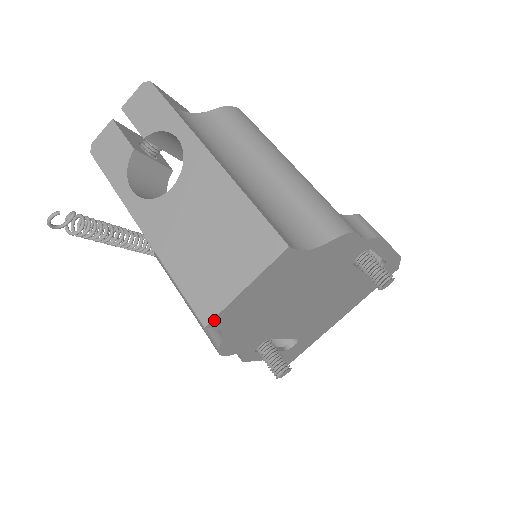
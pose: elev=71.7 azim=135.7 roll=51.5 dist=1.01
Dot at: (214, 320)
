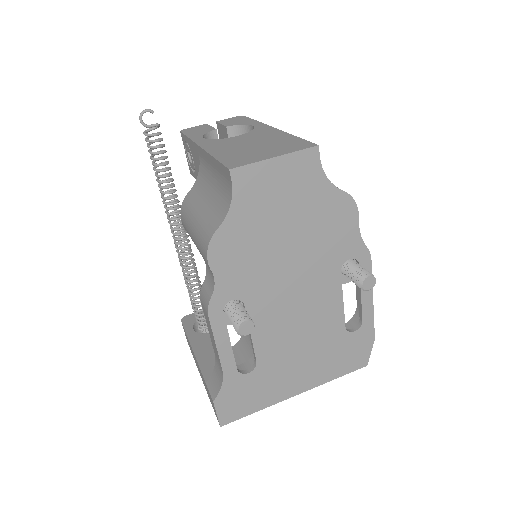
Dot at: (239, 170)
